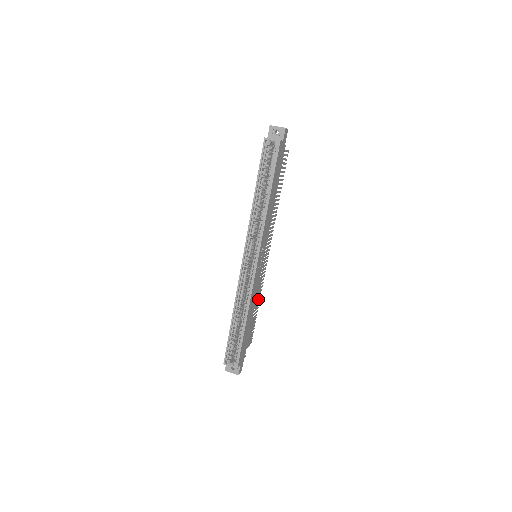
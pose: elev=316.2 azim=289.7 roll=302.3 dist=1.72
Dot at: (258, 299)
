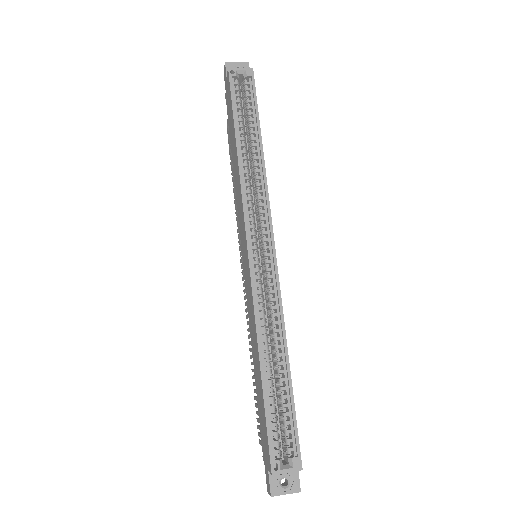
Dot at: occluded
